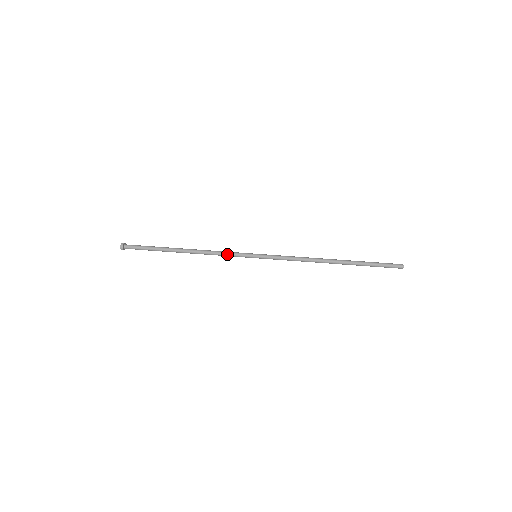
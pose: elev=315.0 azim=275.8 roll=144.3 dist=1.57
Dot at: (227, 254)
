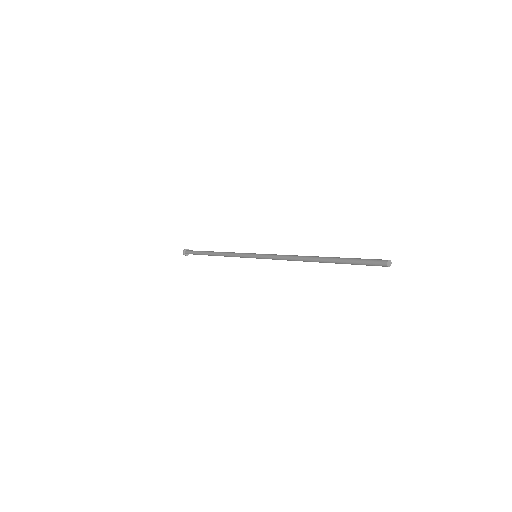
Dot at: (236, 255)
